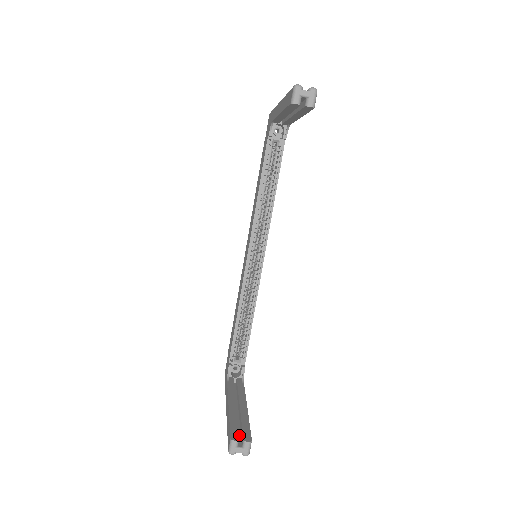
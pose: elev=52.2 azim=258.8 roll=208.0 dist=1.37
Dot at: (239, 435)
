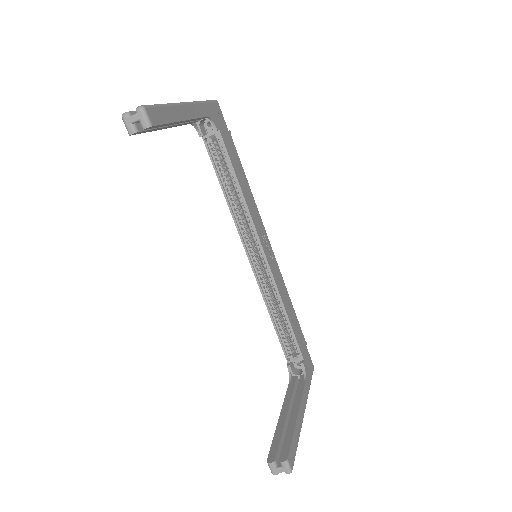
Dot at: occluded
